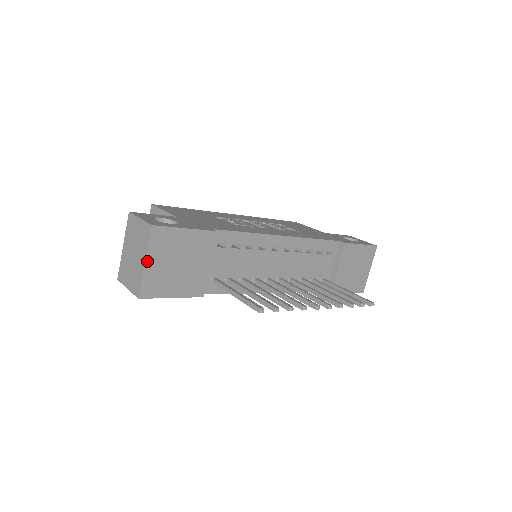
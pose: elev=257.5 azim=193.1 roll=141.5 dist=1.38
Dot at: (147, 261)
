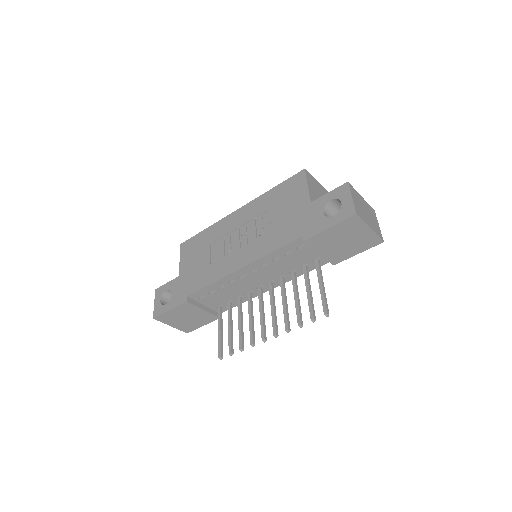
Dot at: (171, 325)
